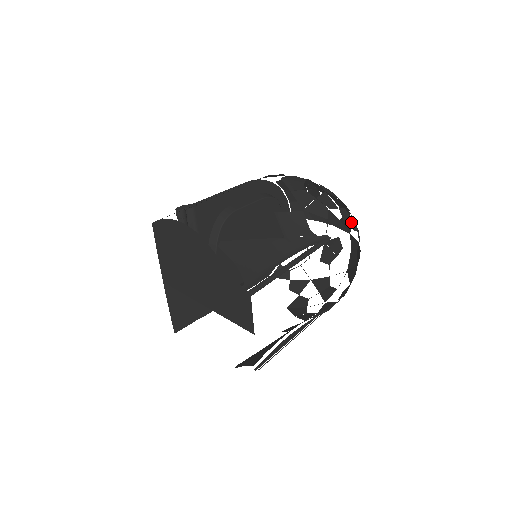
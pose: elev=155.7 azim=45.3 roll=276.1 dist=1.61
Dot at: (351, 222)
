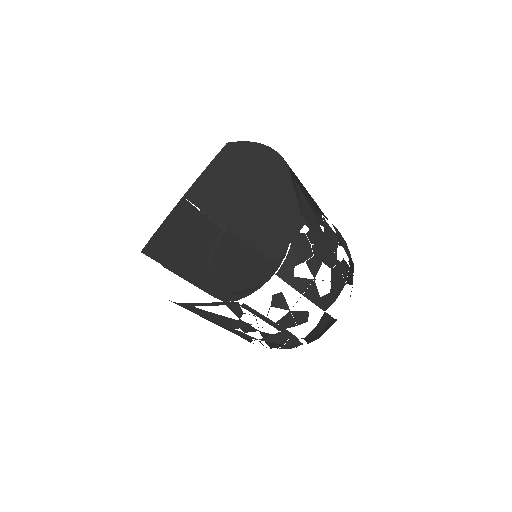
Dot at: occluded
